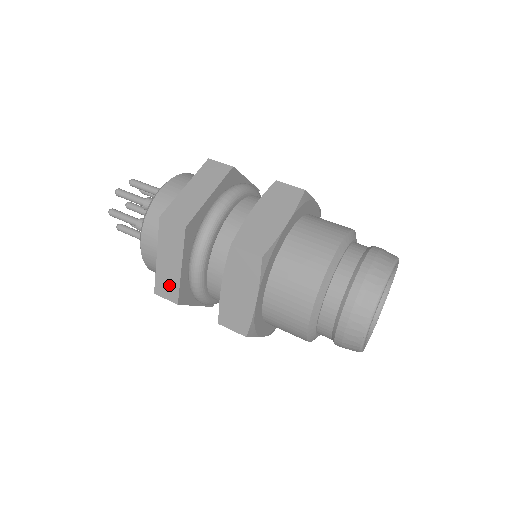
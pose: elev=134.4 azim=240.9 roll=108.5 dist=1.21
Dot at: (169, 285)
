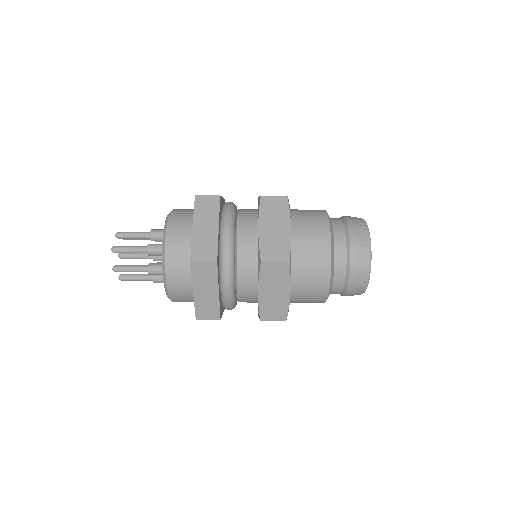
Dot at: (209, 309)
